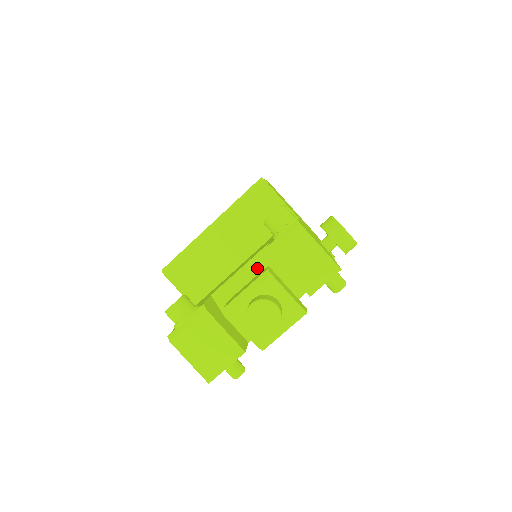
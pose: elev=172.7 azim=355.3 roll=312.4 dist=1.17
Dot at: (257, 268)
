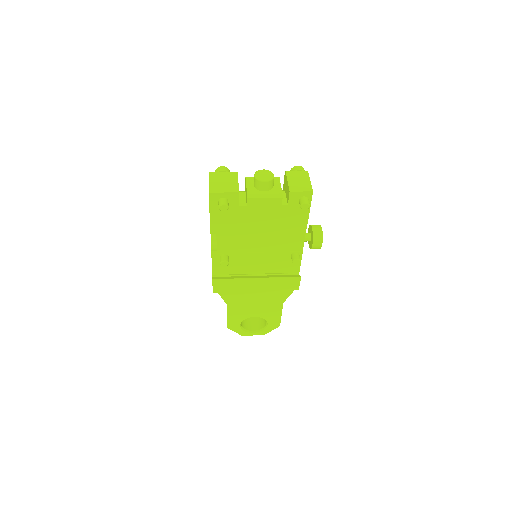
Dot at: occluded
